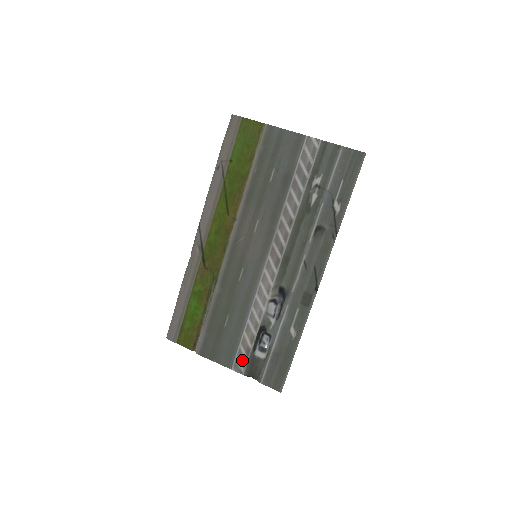
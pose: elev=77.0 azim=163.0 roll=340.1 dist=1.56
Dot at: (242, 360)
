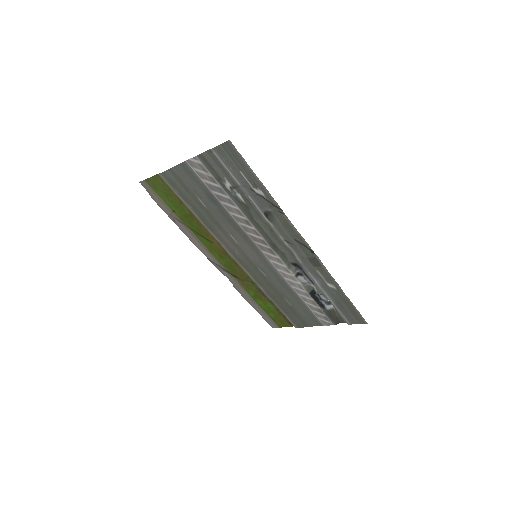
Dot at: (323, 318)
